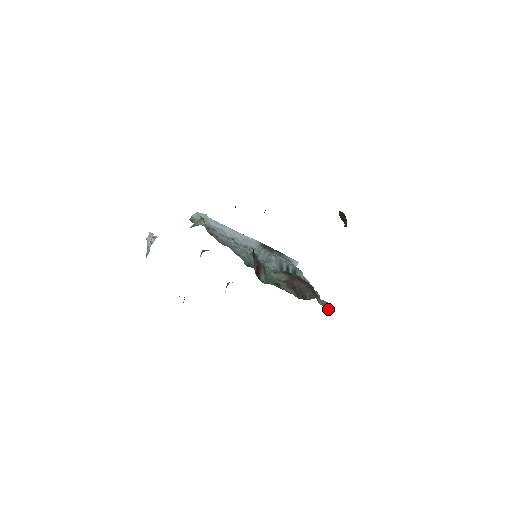
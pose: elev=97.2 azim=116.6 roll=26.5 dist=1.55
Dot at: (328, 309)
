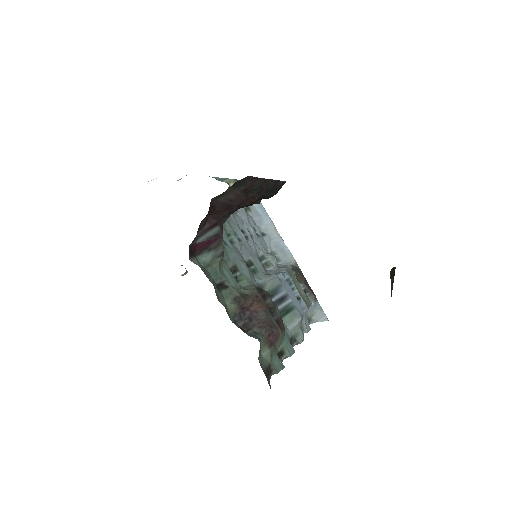
Dot at: (270, 371)
